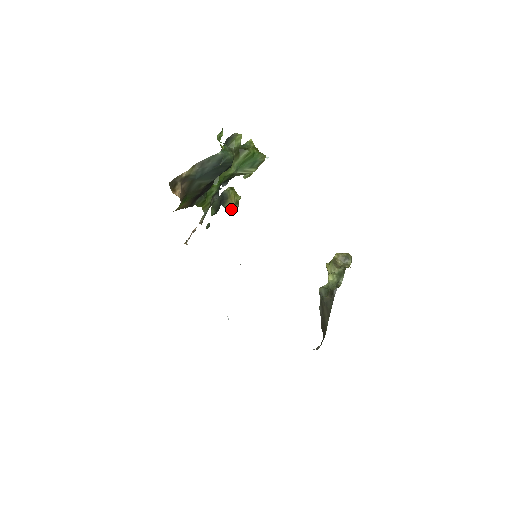
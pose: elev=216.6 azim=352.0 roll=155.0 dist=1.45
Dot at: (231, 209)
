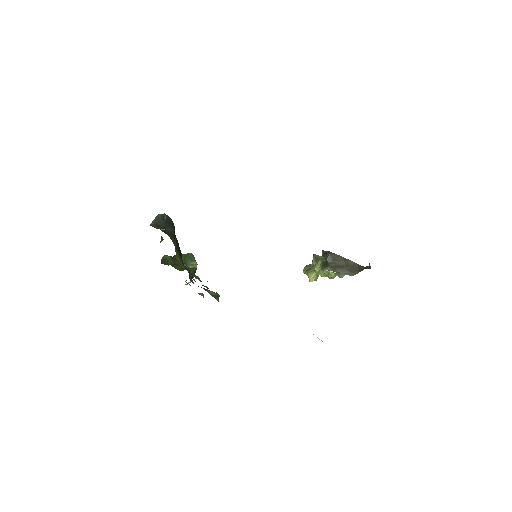
Dot at: (217, 299)
